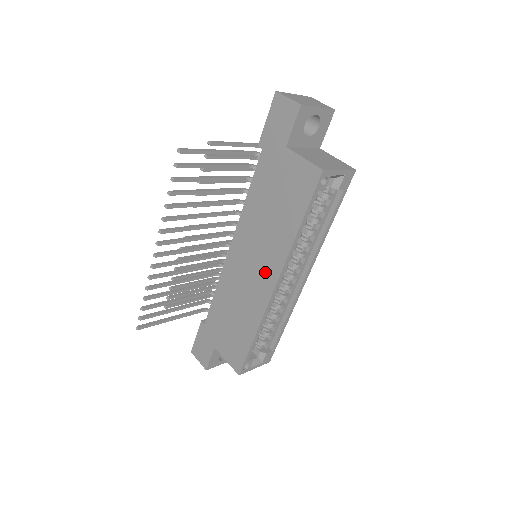
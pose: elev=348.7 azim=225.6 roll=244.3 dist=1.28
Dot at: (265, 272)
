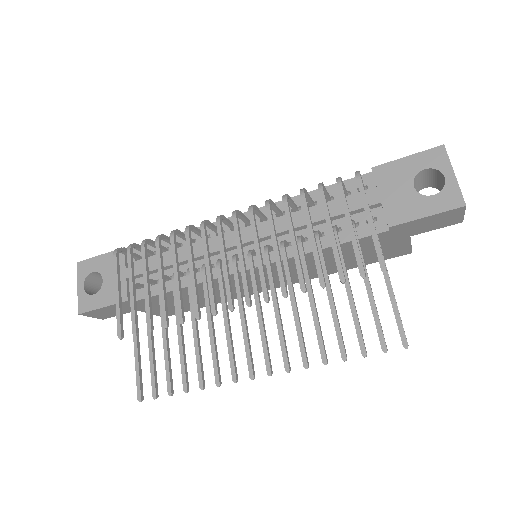
Dot at: (278, 283)
